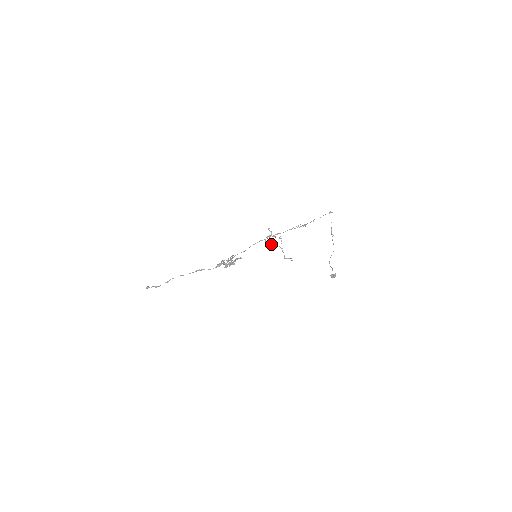
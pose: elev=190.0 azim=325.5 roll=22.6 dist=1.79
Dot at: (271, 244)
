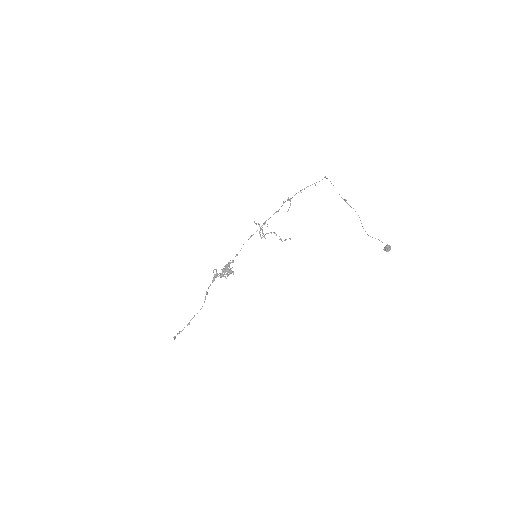
Dot at: (262, 235)
